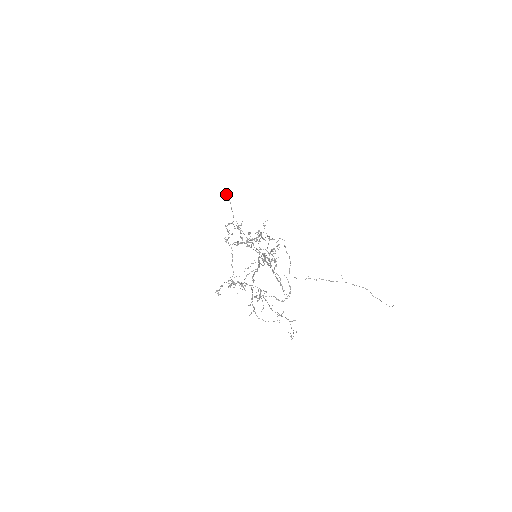
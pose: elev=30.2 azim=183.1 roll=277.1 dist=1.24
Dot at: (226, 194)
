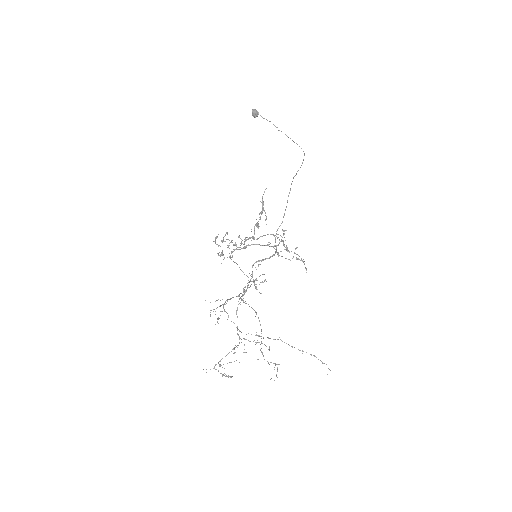
Dot at: (253, 115)
